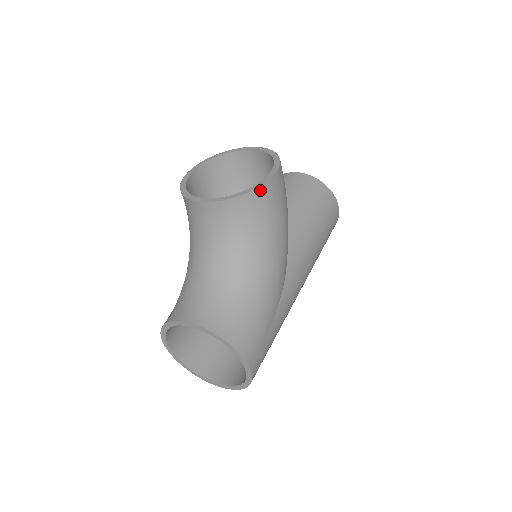
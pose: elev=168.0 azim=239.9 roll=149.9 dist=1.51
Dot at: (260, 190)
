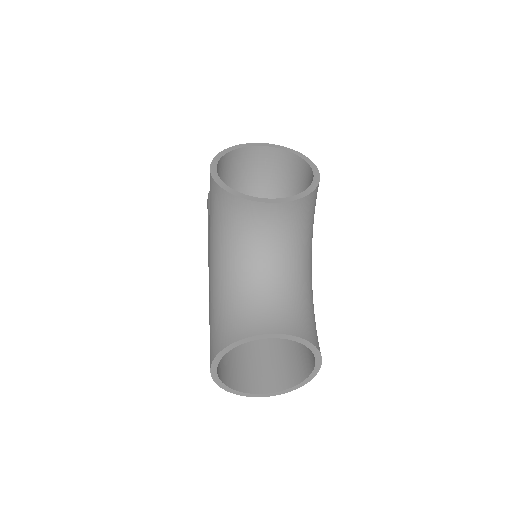
Dot at: (317, 189)
